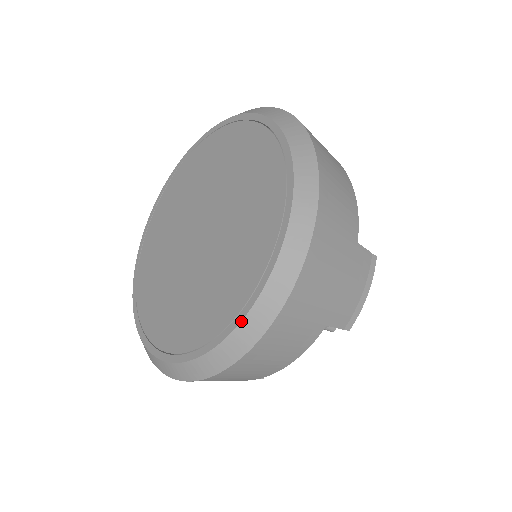
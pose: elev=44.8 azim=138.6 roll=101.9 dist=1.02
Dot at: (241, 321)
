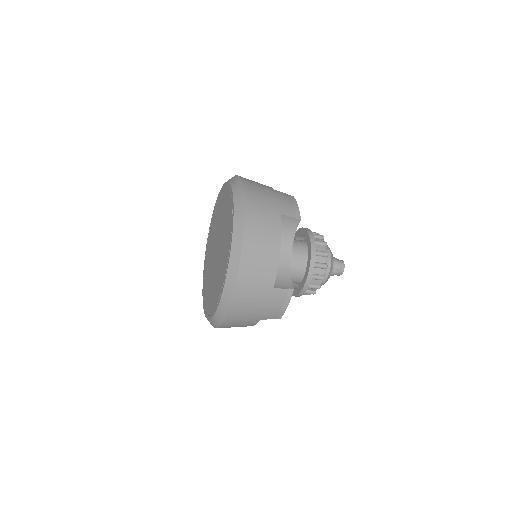
Dot at: (233, 219)
